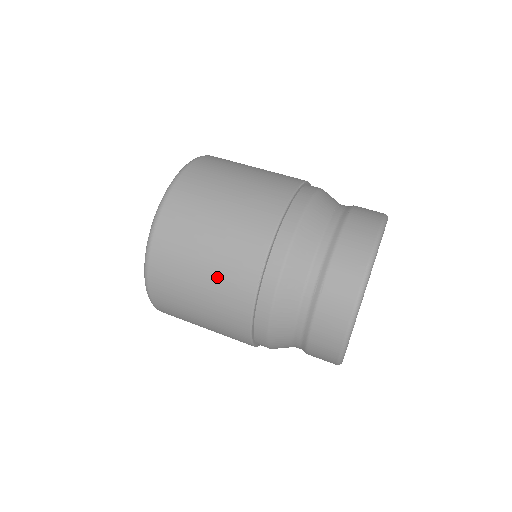
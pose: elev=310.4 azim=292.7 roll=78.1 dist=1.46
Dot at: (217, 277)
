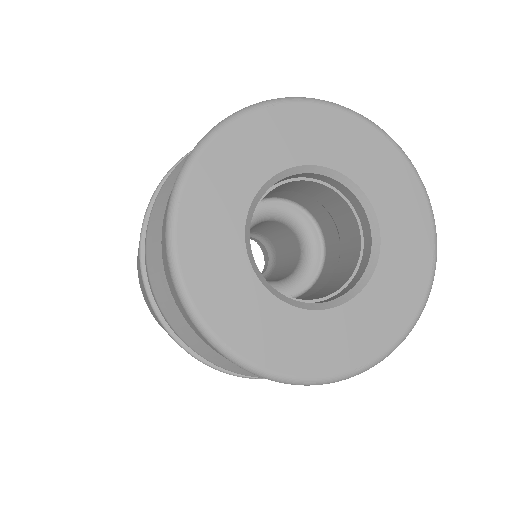
Dot at: occluded
